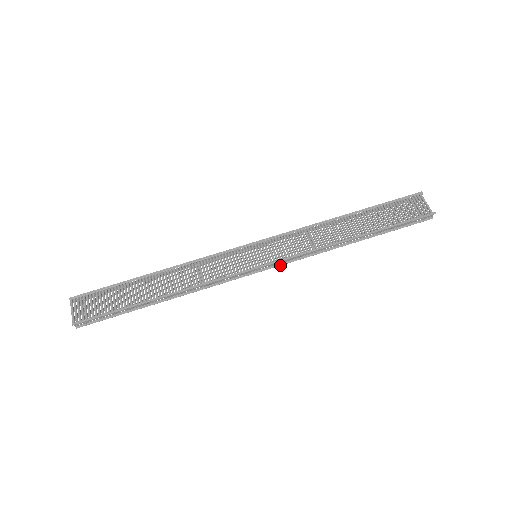
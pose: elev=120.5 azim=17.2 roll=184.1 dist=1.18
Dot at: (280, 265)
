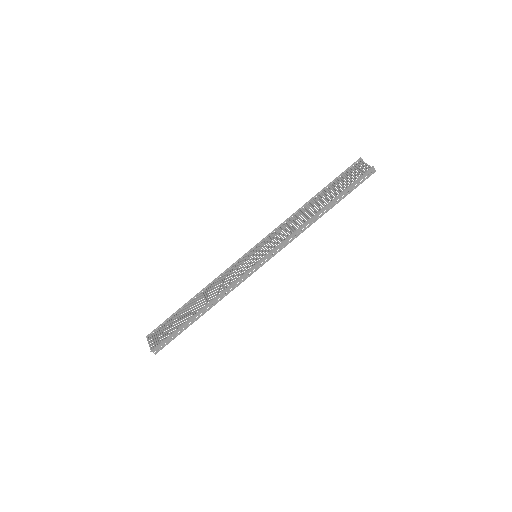
Dot at: occluded
